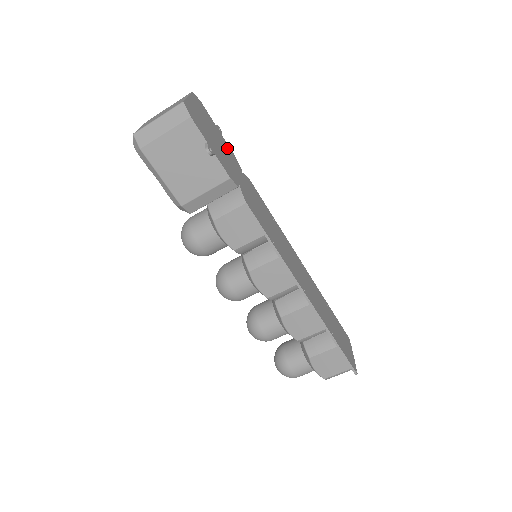
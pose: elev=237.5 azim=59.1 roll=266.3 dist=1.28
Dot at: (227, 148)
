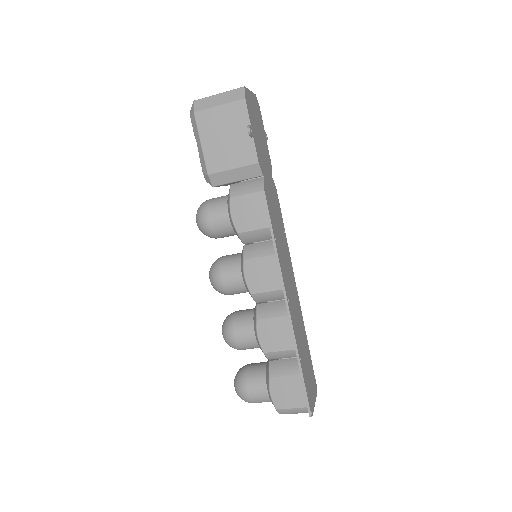
Dot at: (267, 151)
